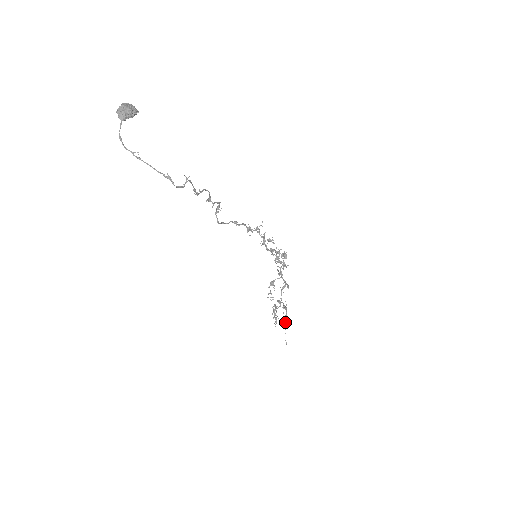
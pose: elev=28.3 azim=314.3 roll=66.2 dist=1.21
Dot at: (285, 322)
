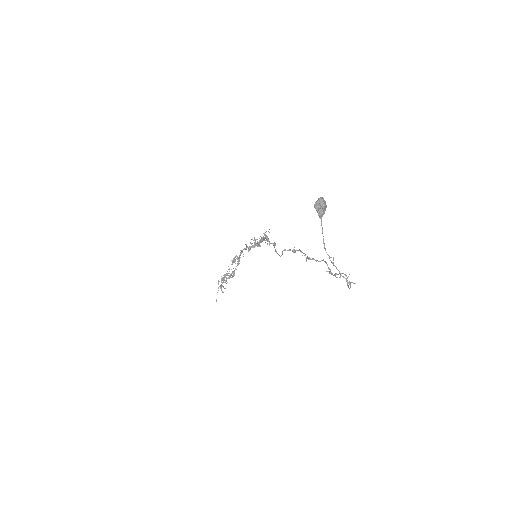
Dot at: occluded
